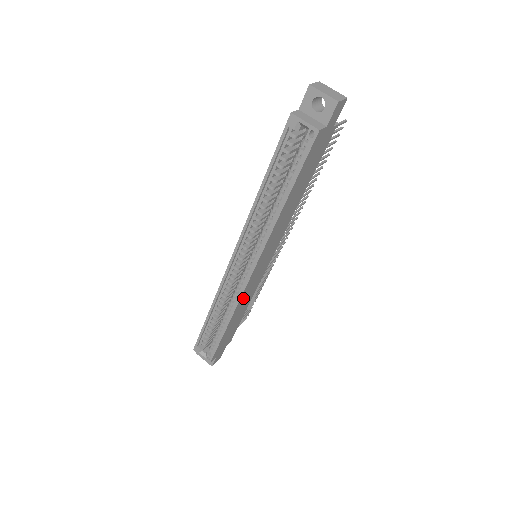
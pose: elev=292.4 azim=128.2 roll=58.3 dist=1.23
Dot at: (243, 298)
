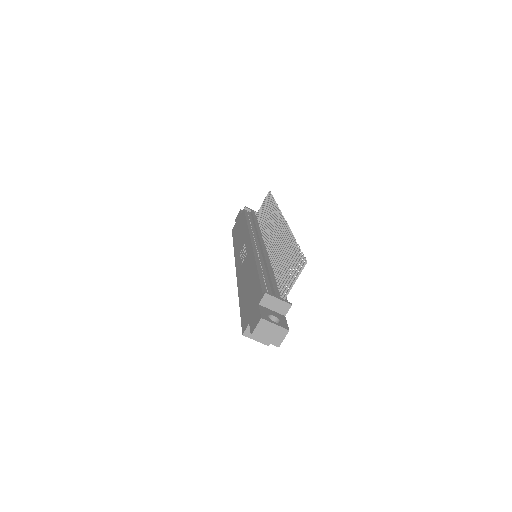
Dot at: occluded
